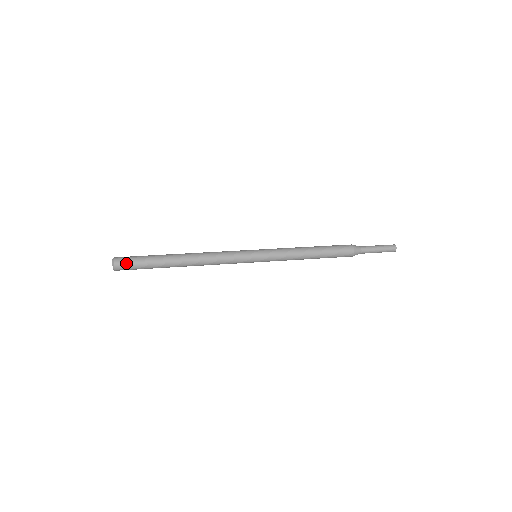
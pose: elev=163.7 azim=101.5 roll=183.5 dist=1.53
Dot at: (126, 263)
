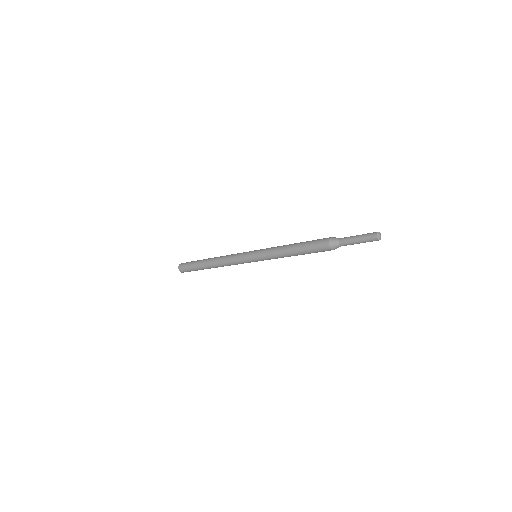
Dot at: (184, 269)
